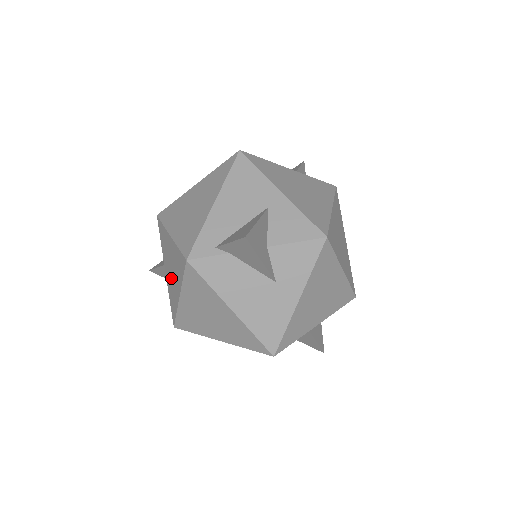
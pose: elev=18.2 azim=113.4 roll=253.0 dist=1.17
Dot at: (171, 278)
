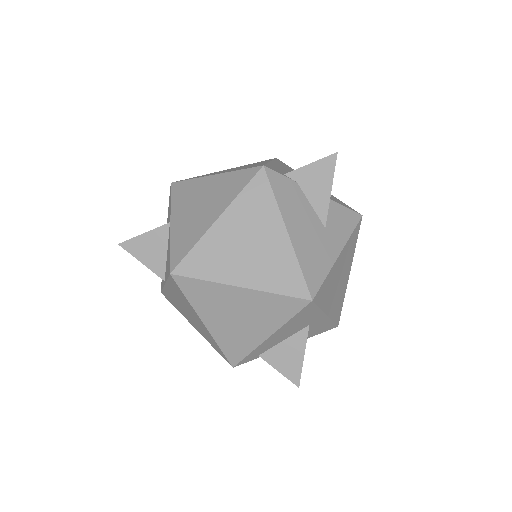
Dot at: (194, 216)
